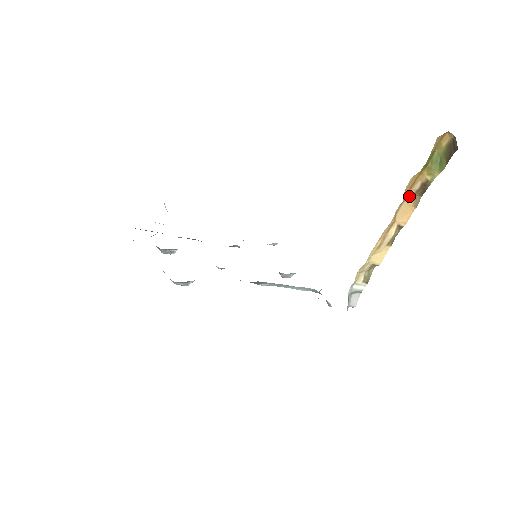
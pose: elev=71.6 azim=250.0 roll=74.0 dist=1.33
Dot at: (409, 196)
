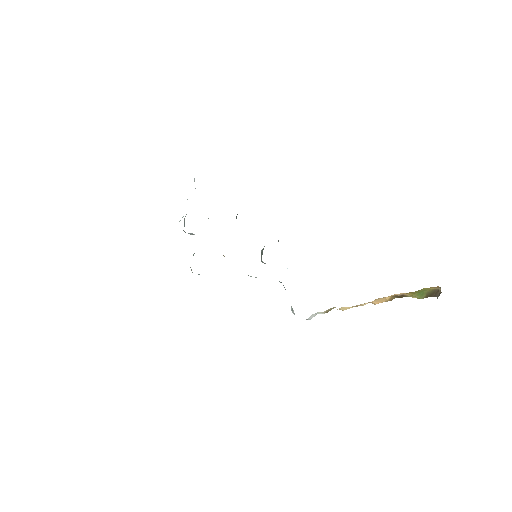
Dot at: (390, 296)
